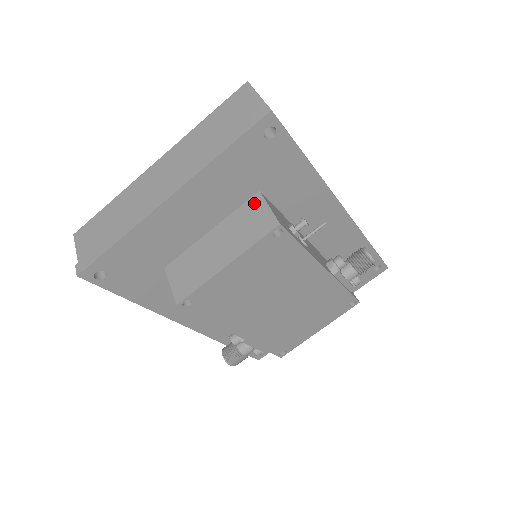
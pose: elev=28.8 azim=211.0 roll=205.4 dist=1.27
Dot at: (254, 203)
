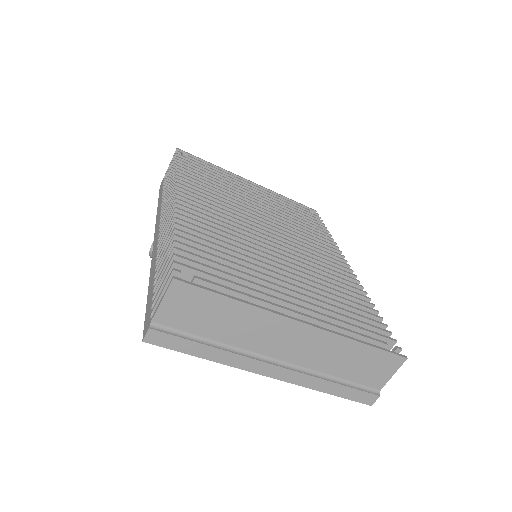
Dot at: occluded
